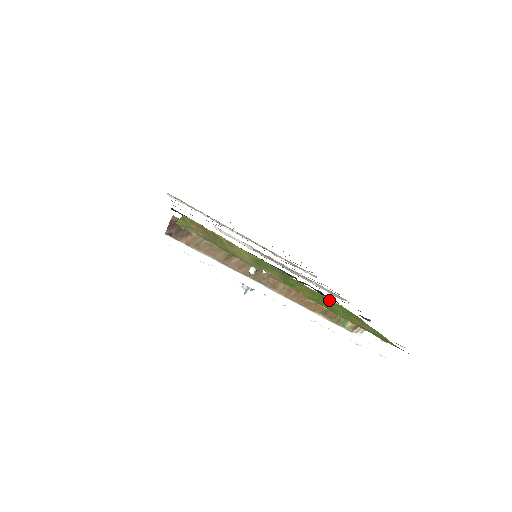
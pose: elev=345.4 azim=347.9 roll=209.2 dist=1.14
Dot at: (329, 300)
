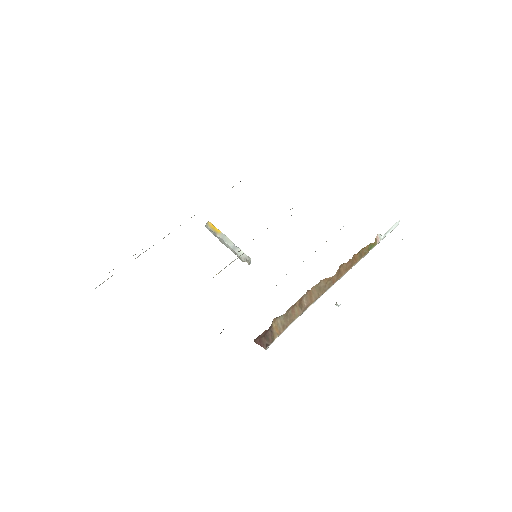
Dot at: occluded
